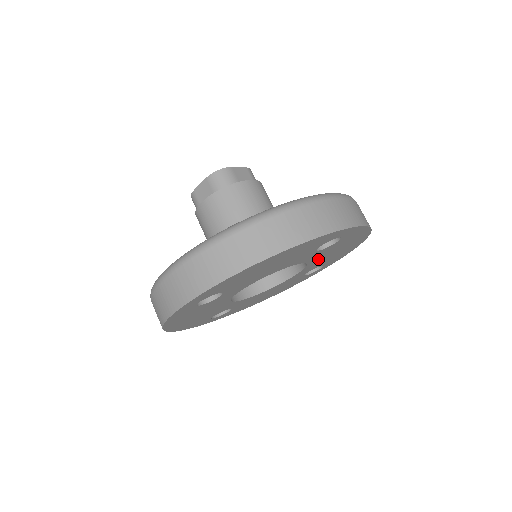
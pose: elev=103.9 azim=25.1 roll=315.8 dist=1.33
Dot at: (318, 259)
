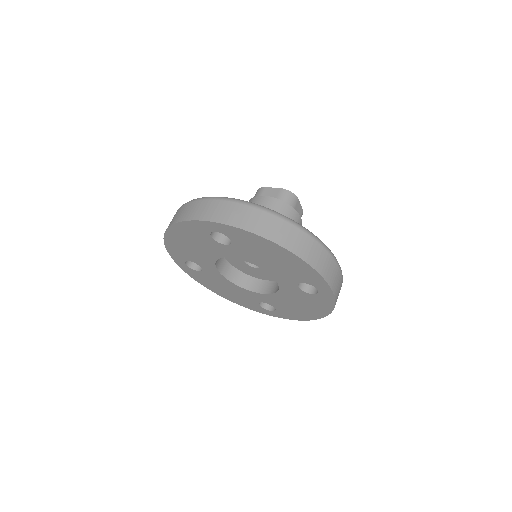
Dot at: (285, 297)
